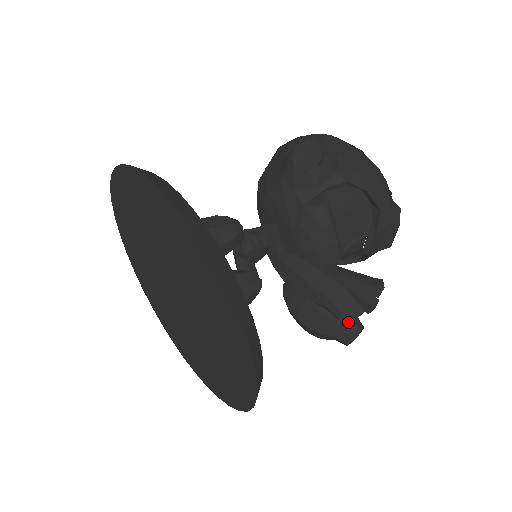
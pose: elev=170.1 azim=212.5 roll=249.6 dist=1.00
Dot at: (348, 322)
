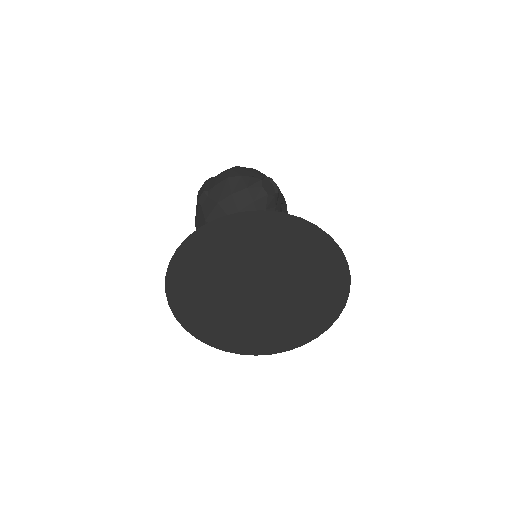
Dot at: occluded
